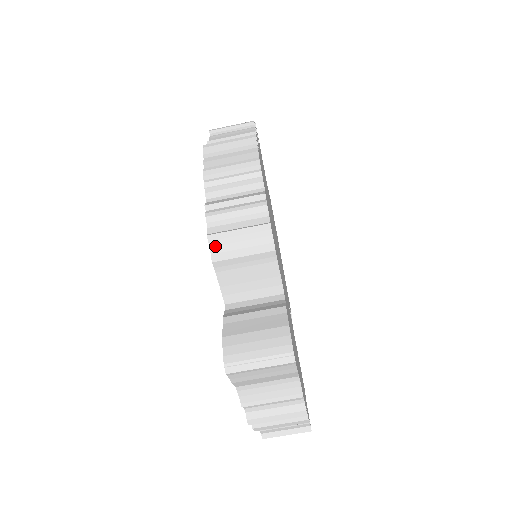
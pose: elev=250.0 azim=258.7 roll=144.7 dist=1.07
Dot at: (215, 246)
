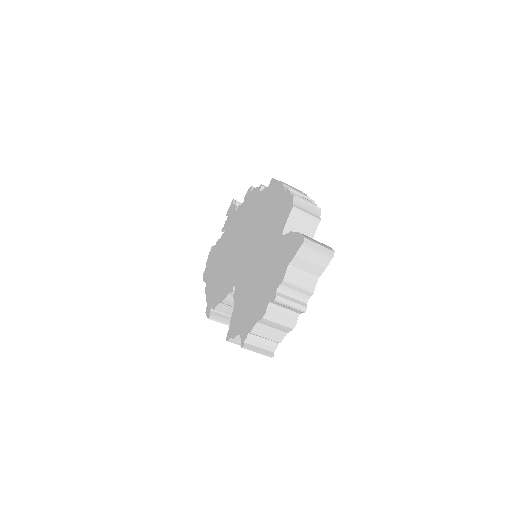
Dot at: (296, 202)
